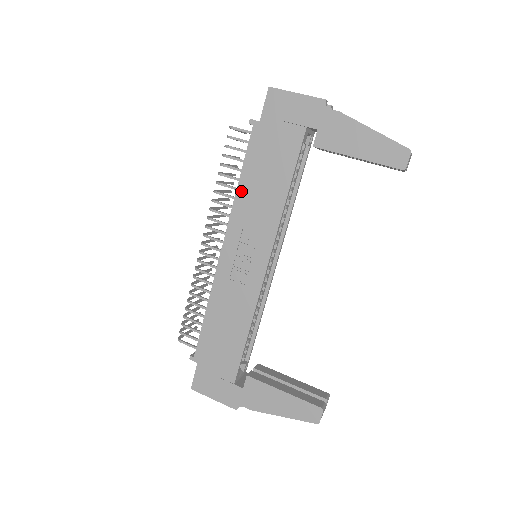
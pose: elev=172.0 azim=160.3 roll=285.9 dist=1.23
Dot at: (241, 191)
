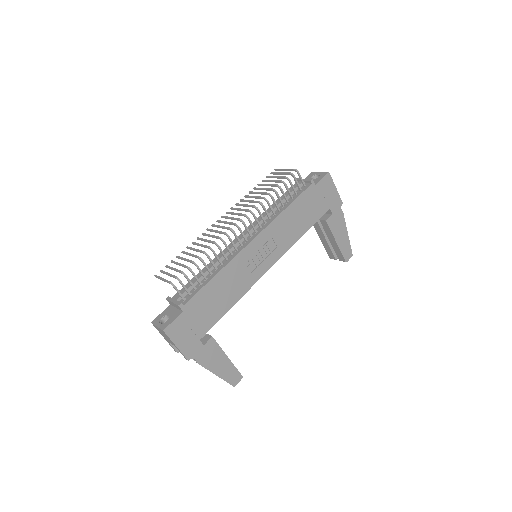
Dot at: (285, 214)
